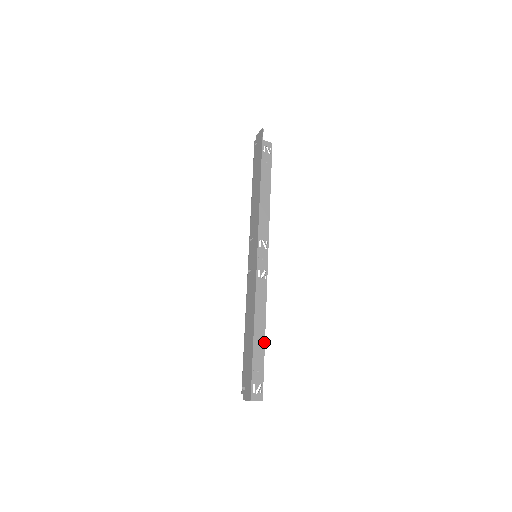
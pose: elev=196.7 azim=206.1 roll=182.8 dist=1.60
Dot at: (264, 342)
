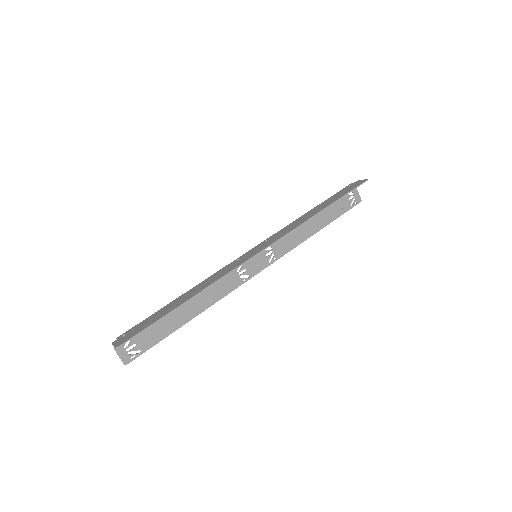
Dot at: (183, 324)
